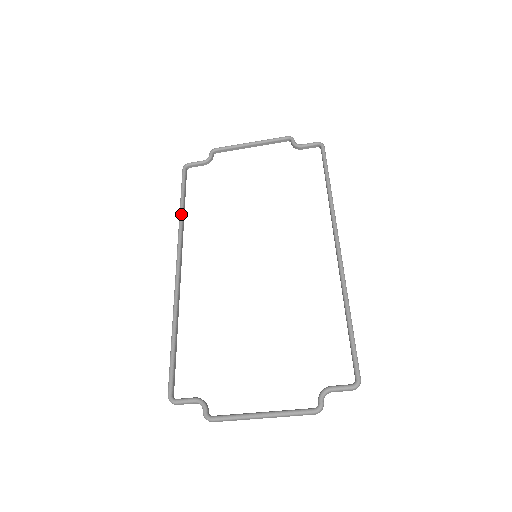
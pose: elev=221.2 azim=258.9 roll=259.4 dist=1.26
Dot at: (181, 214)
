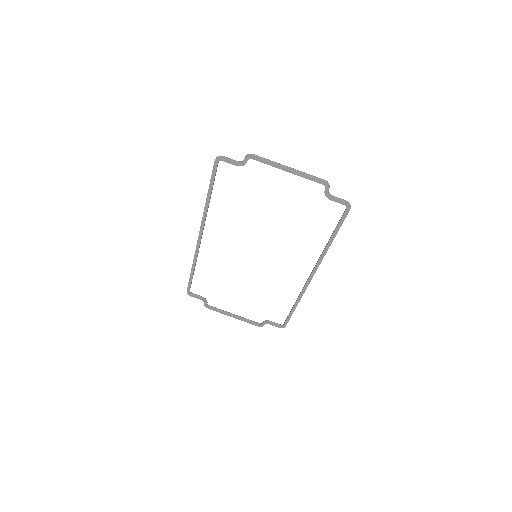
Dot at: occluded
